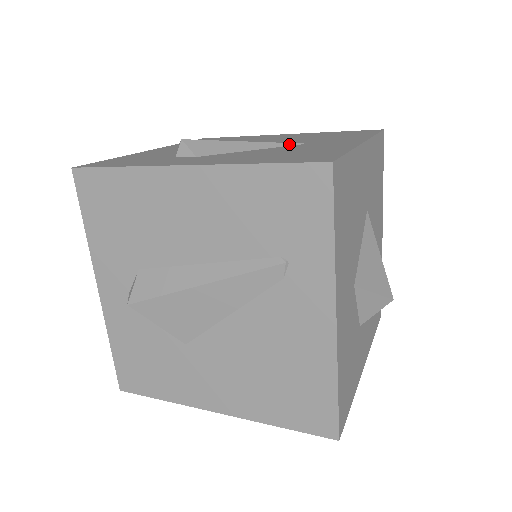
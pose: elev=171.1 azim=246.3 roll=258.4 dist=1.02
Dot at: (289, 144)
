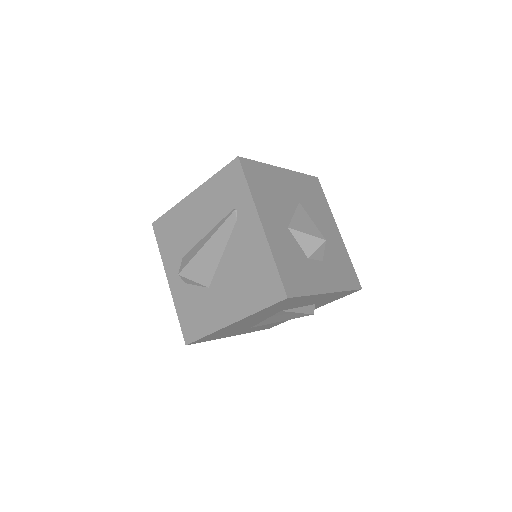
Dot at: occluded
